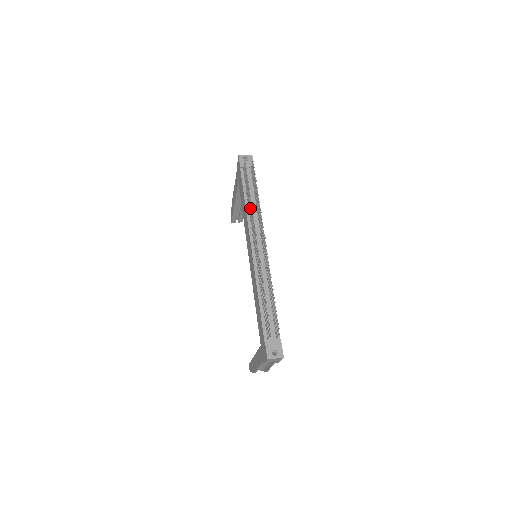
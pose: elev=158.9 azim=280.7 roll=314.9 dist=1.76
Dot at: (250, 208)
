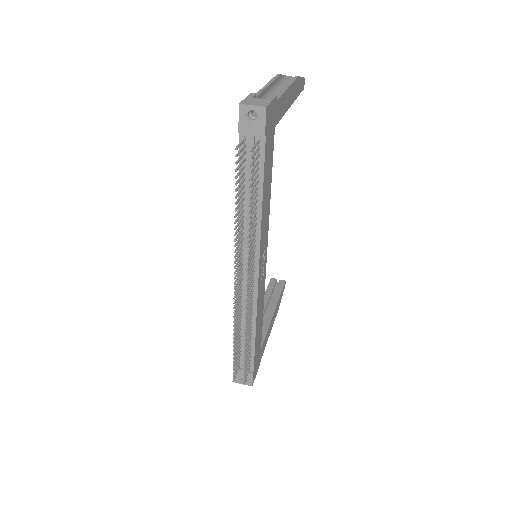
Dot at: occluded
